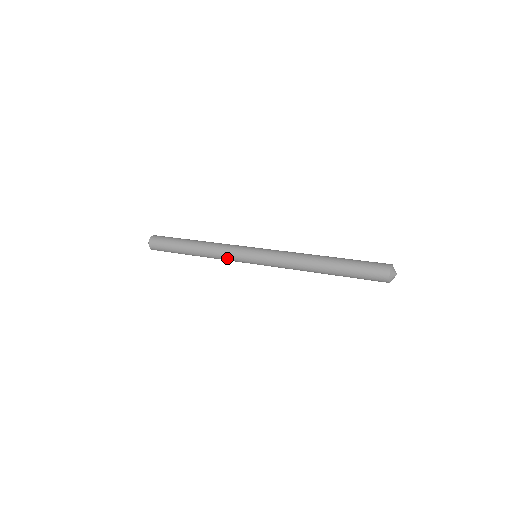
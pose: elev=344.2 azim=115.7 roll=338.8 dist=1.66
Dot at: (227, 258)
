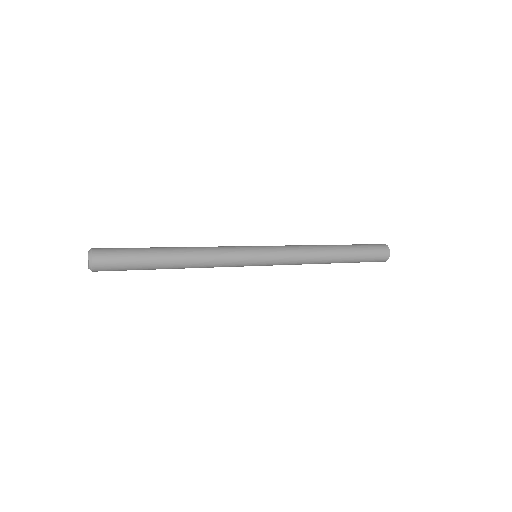
Dot at: (225, 252)
